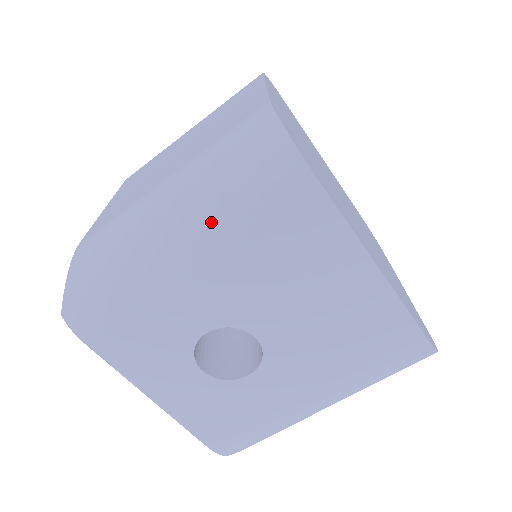
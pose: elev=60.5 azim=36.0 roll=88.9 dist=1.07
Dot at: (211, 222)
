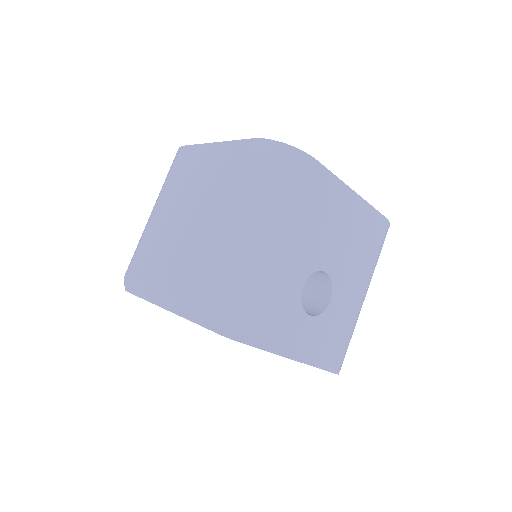
Dot at: (280, 214)
